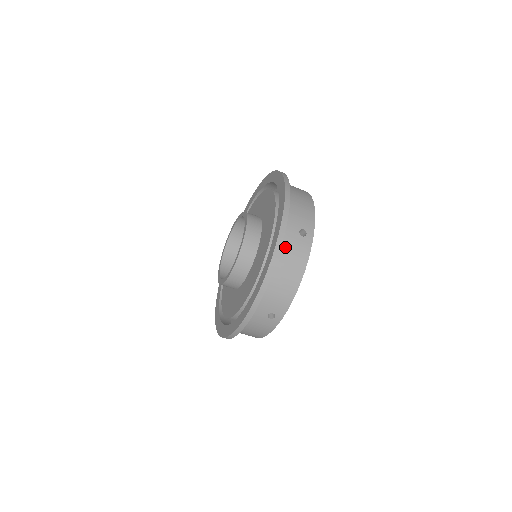
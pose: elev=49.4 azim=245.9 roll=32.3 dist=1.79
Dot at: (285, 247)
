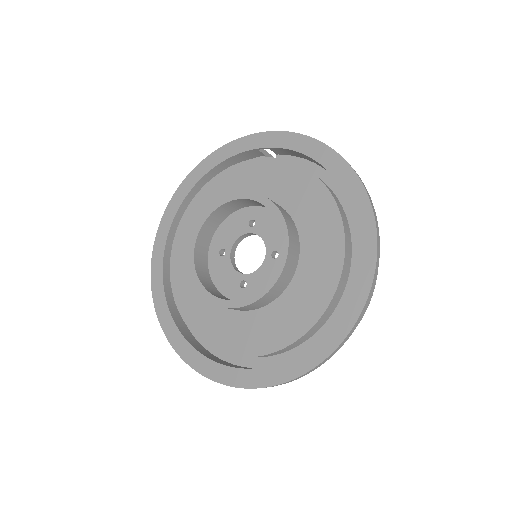
Dot at: occluded
